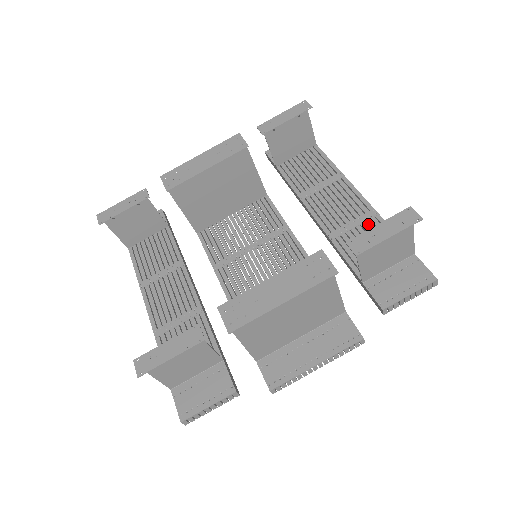
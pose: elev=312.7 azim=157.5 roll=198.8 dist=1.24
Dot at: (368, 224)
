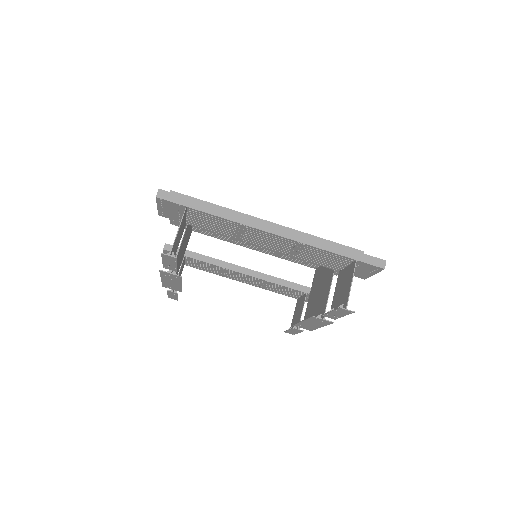
Dot at: (306, 250)
